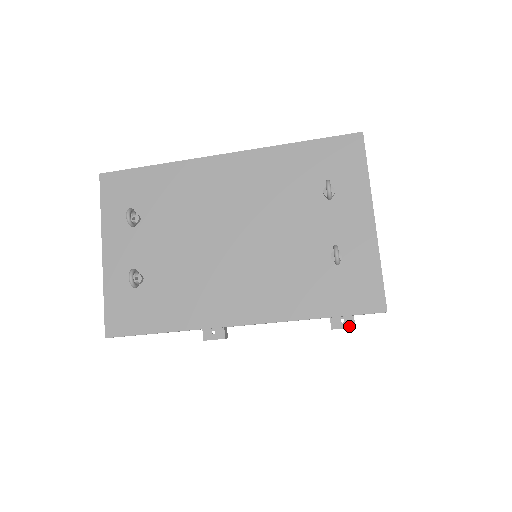
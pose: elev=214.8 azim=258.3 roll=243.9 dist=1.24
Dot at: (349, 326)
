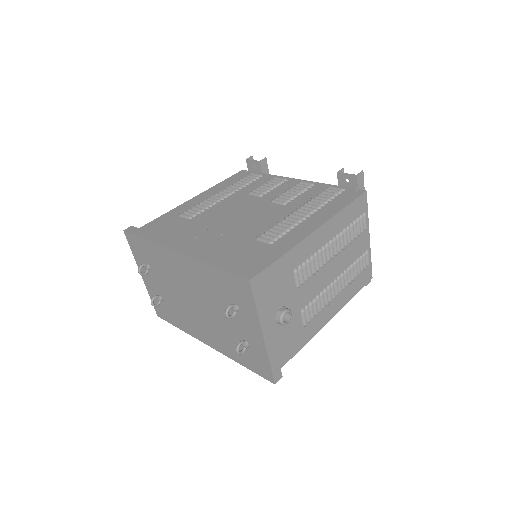
Dot at: occluded
